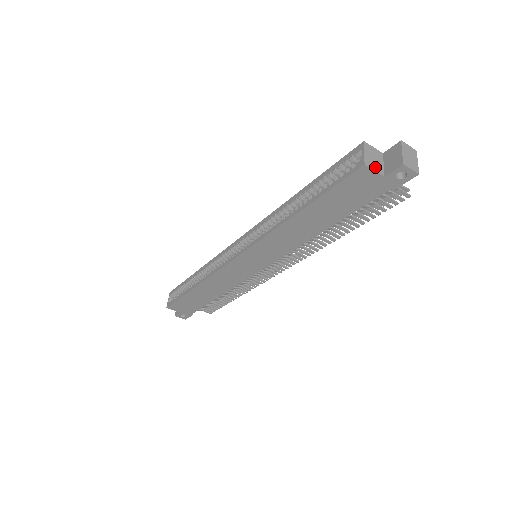
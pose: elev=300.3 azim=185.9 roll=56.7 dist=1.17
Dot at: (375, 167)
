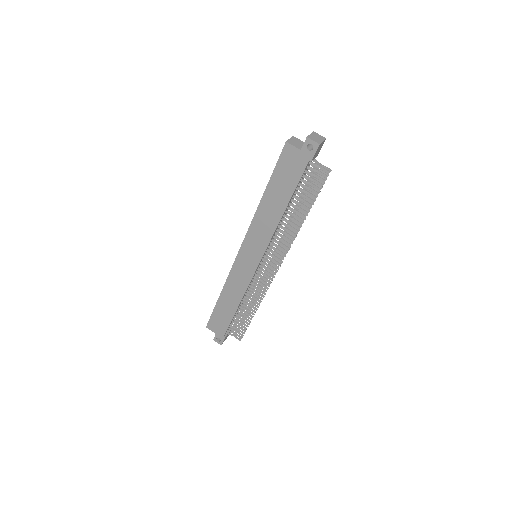
Dot at: (295, 145)
